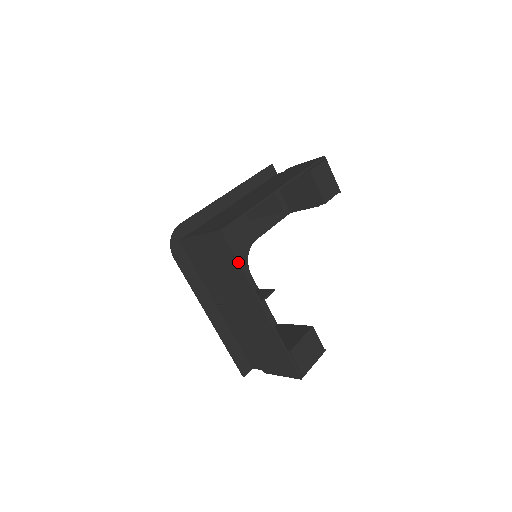
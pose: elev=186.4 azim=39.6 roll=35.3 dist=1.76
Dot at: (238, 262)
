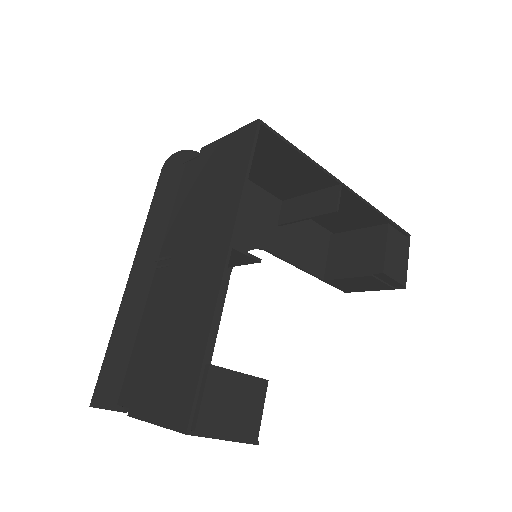
Dot at: (247, 170)
